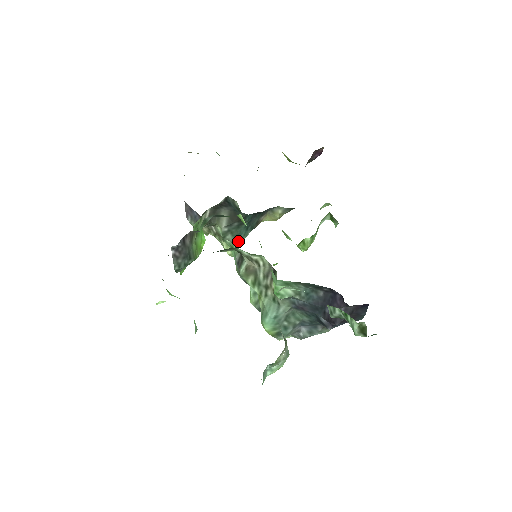
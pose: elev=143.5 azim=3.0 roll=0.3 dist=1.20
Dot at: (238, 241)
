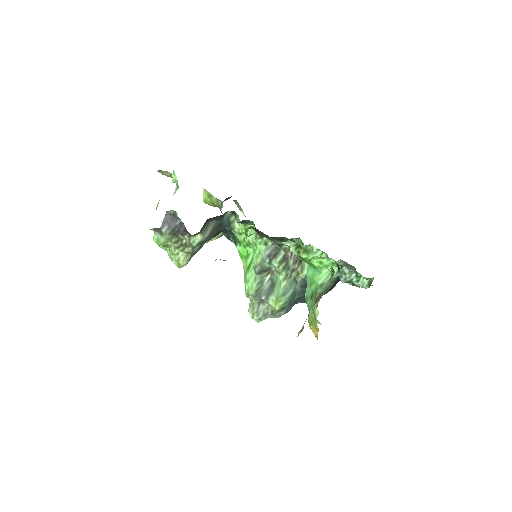
Dot at: (194, 253)
